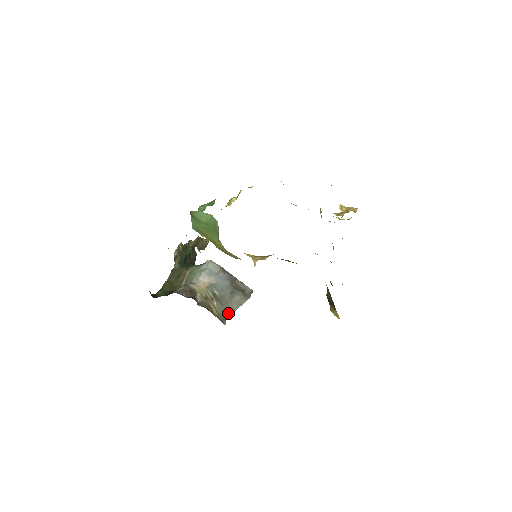
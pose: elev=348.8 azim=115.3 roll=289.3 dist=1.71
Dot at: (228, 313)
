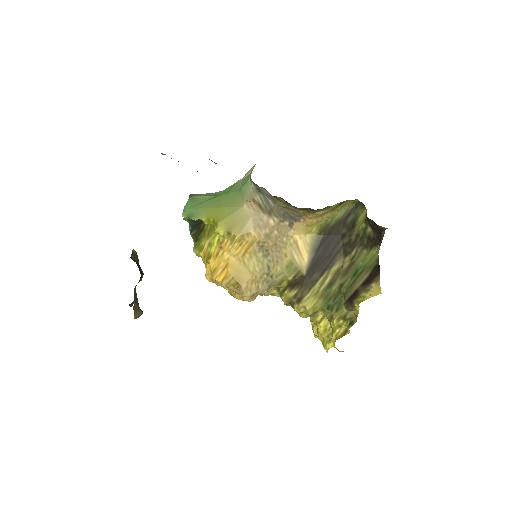
Dot at: occluded
